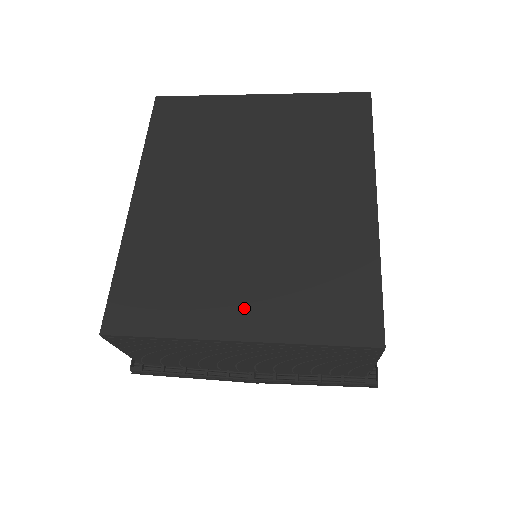
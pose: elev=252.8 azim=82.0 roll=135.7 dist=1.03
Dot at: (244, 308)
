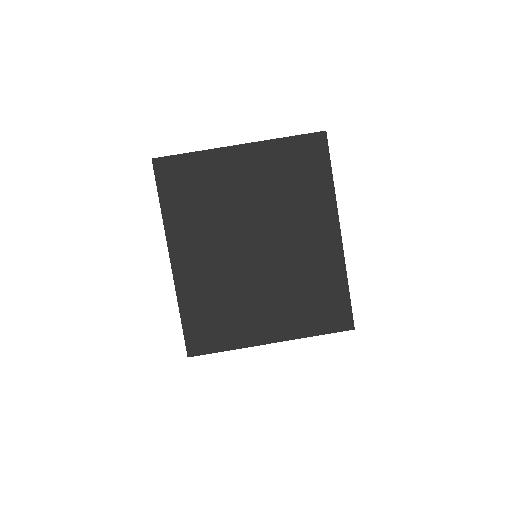
Dot at: (271, 323)
